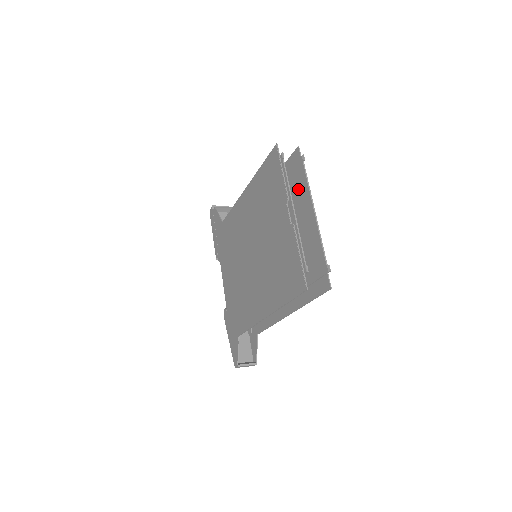
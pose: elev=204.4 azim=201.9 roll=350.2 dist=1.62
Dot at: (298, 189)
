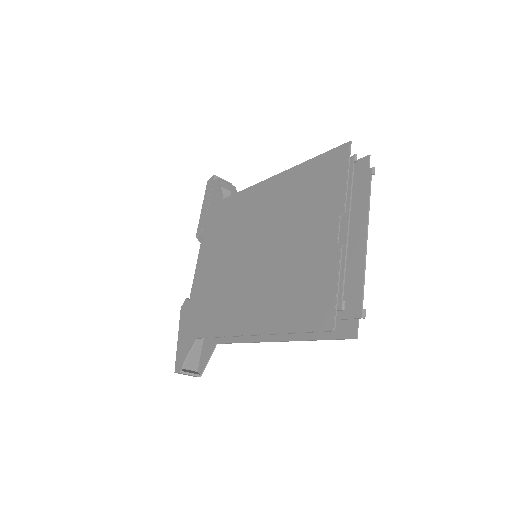
Dot at: (351, 204)
